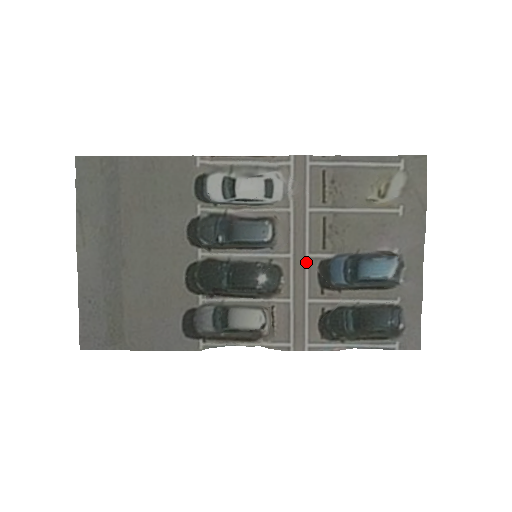
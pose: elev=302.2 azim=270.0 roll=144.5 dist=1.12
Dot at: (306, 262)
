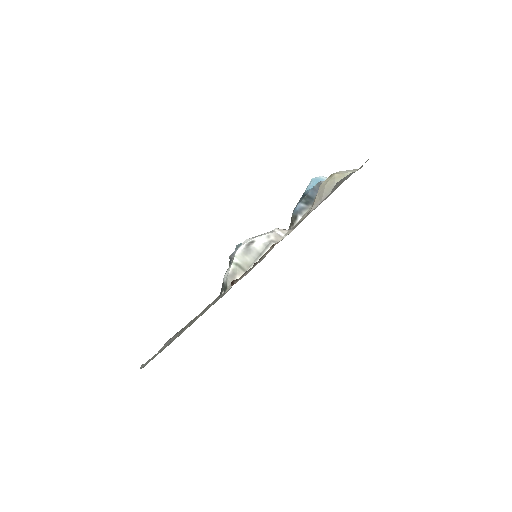
Dot at: occluded
